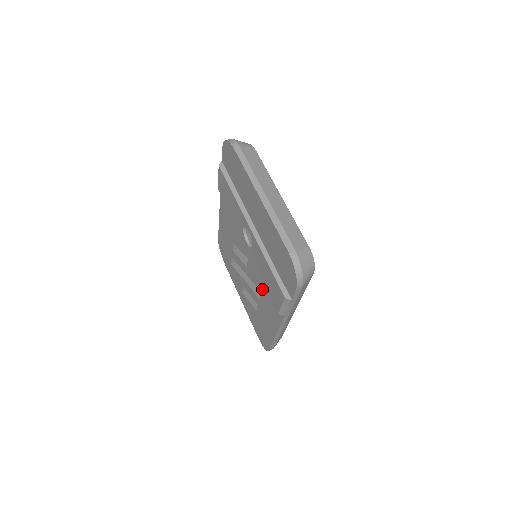
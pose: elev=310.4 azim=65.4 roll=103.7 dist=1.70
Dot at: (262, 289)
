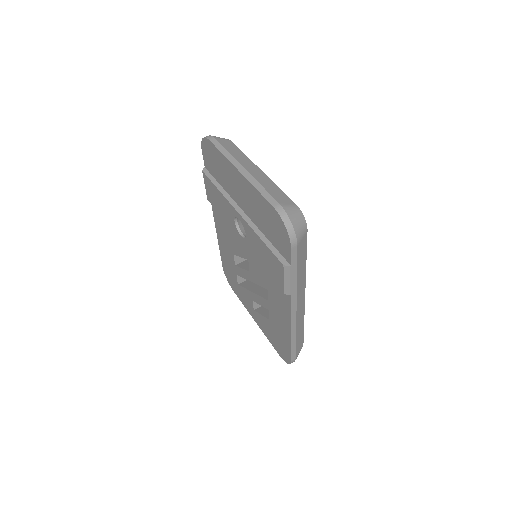
Dot at: (267, 284)
